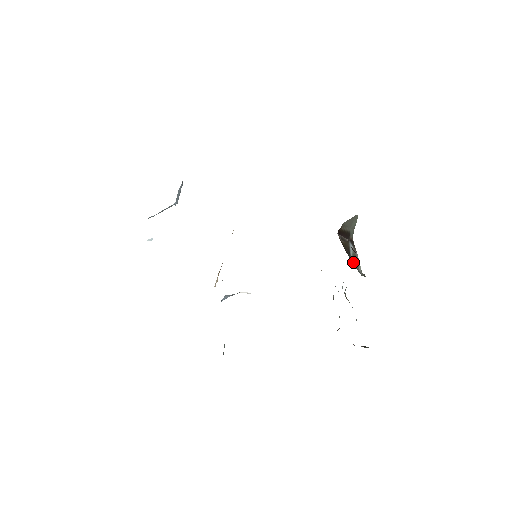
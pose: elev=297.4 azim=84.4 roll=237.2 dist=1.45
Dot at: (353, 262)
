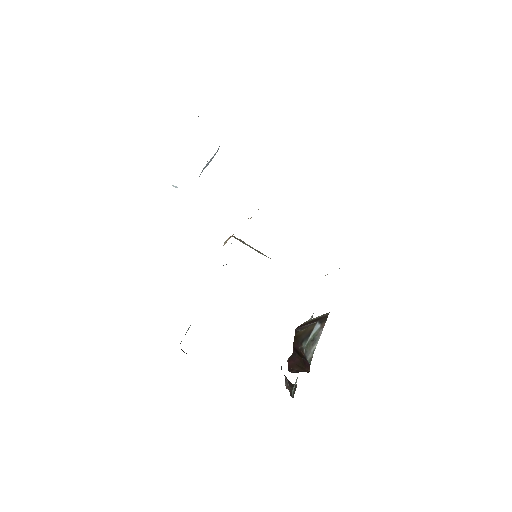
Dot at: (308, 343)
